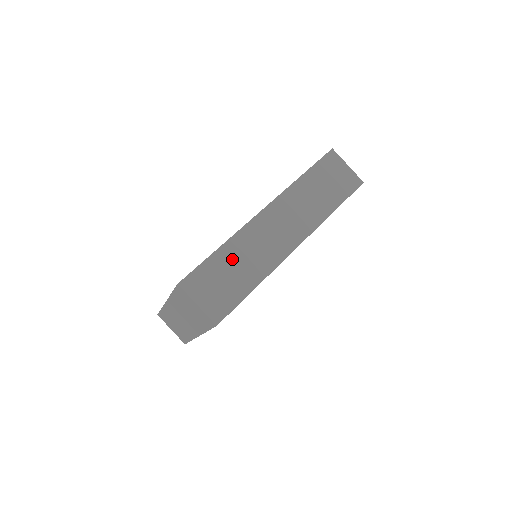
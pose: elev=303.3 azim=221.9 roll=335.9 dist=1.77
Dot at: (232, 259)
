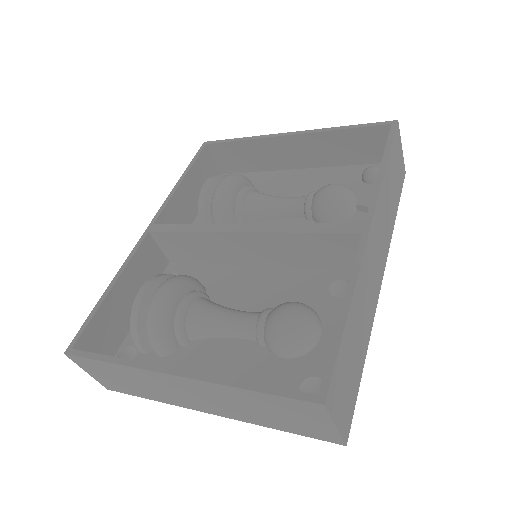
Dot at: (355, 326)
